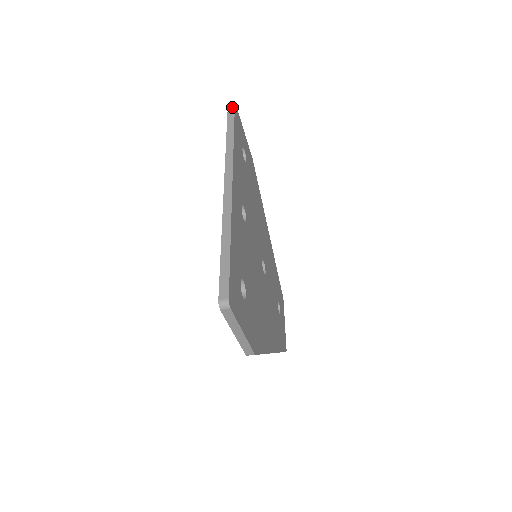
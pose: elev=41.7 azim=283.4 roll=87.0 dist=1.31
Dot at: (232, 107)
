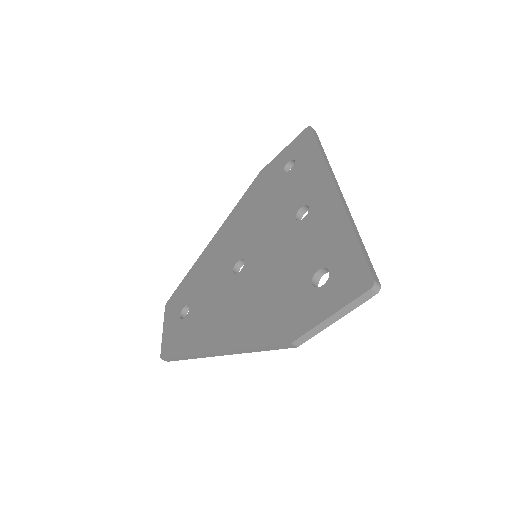
Dot at: (315, 131)
